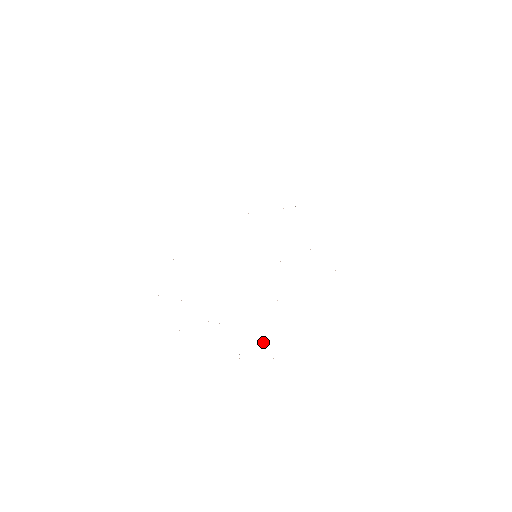
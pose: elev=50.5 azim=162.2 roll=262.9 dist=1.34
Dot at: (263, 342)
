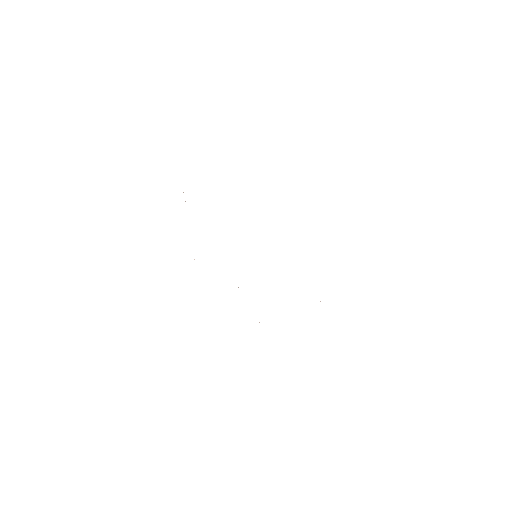
Dot at: occluded
